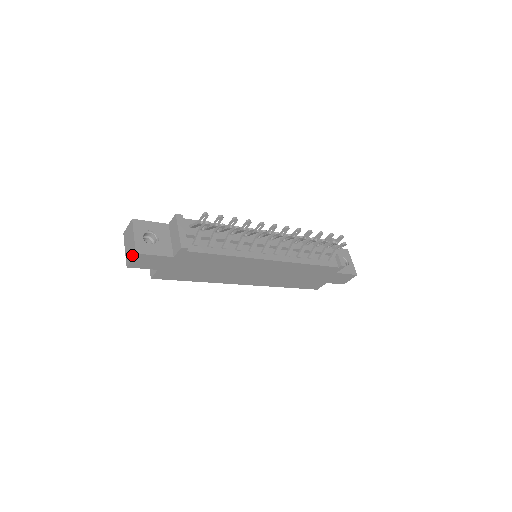
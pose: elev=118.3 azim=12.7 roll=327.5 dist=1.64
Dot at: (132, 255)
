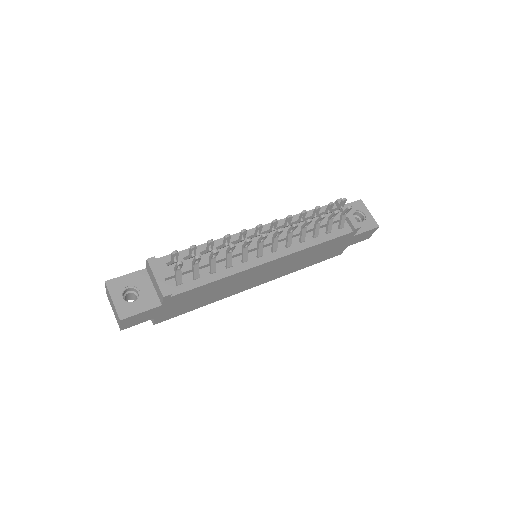
Dot at: (118, 321)
